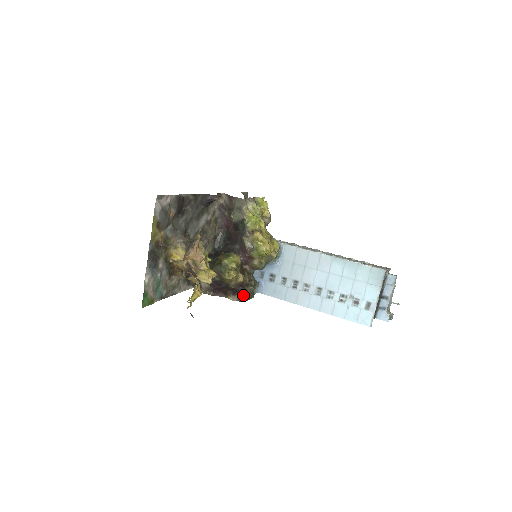
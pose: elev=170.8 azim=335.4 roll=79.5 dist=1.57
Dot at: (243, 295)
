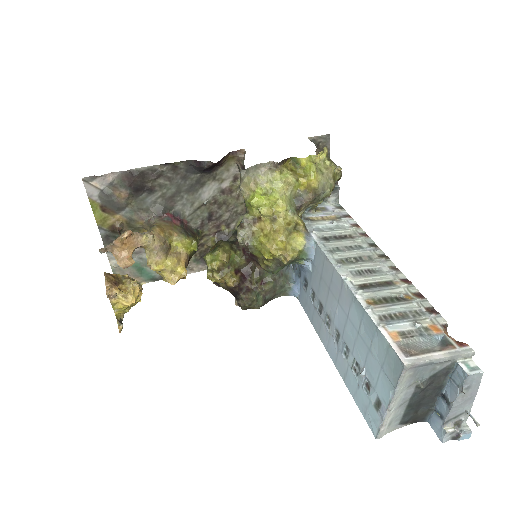
Dot at: (238, 303)
